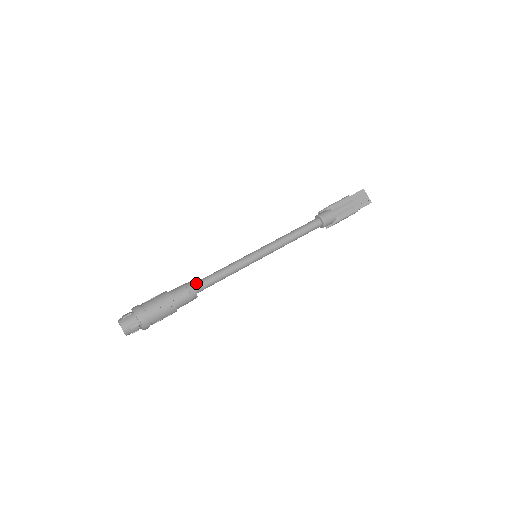
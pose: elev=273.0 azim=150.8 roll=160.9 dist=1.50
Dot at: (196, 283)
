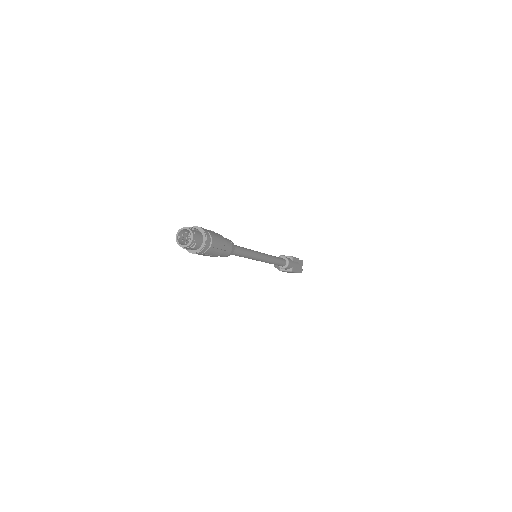
Dot at: occluded
